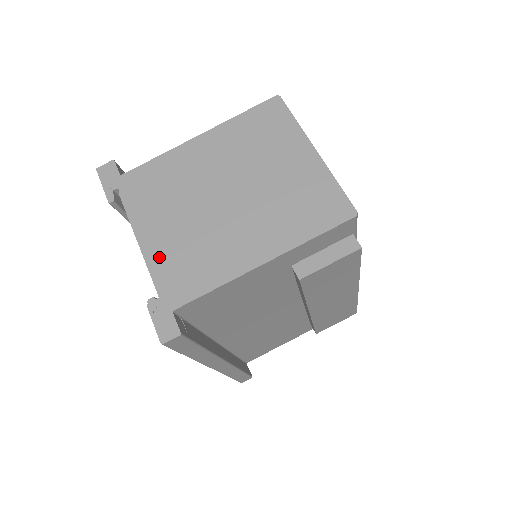
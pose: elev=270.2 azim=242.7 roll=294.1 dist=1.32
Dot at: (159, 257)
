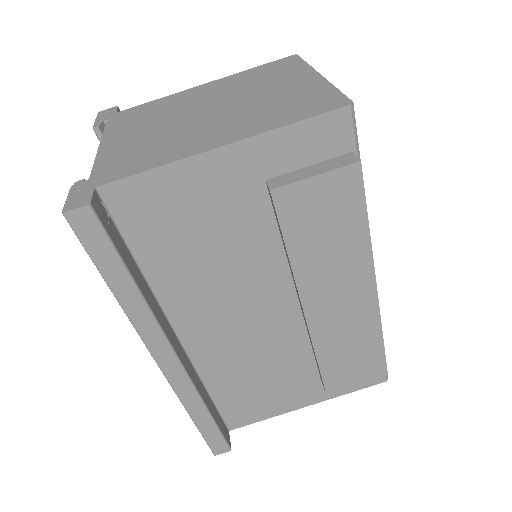
Dot at: (112, 153)
